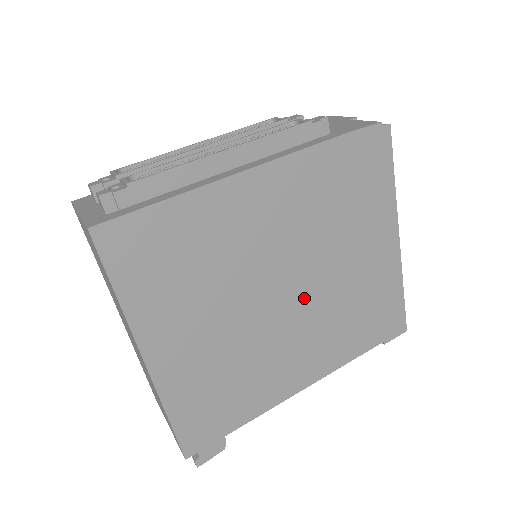
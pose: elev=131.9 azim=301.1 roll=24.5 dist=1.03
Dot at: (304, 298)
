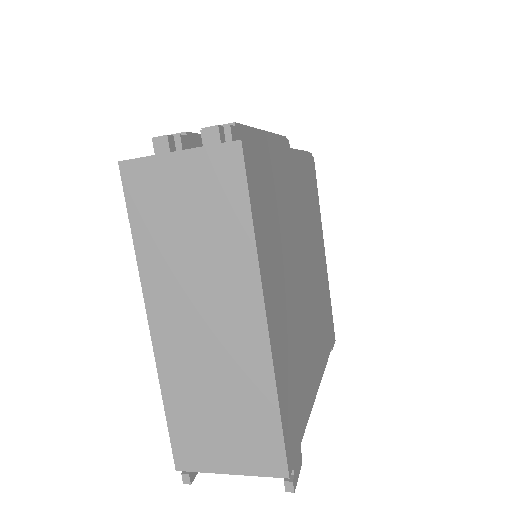
Dot at: (309, 285)
